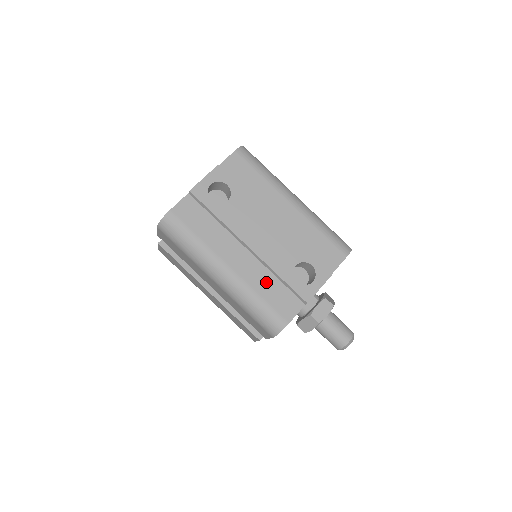
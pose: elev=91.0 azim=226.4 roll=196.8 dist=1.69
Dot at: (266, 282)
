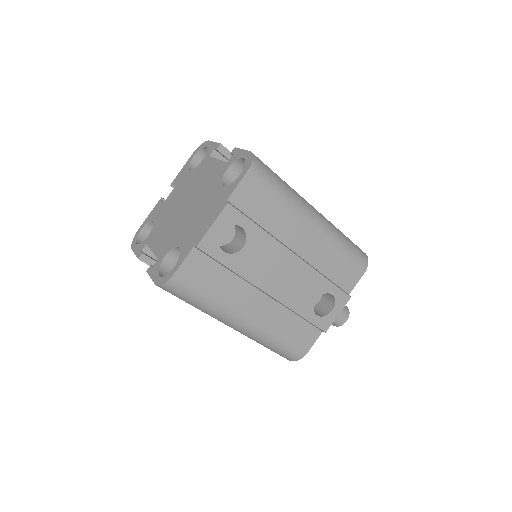
Dot at: (286, 322)
